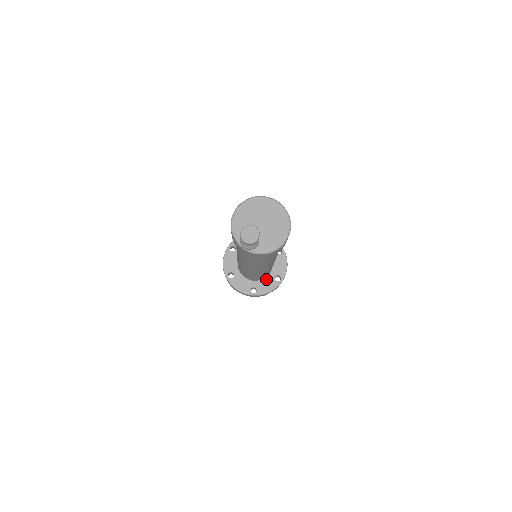
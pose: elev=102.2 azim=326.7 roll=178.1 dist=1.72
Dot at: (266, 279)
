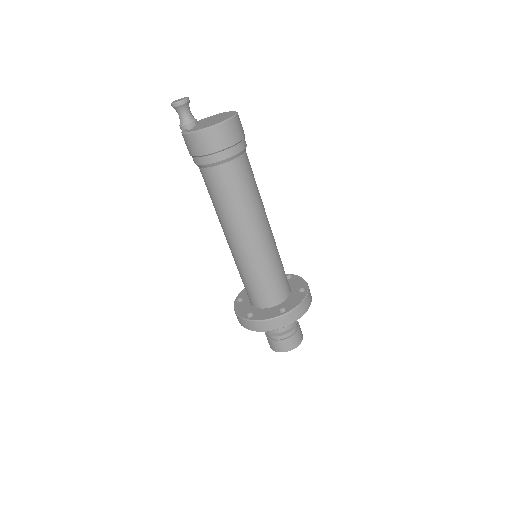
Dot at: (270, 309)
